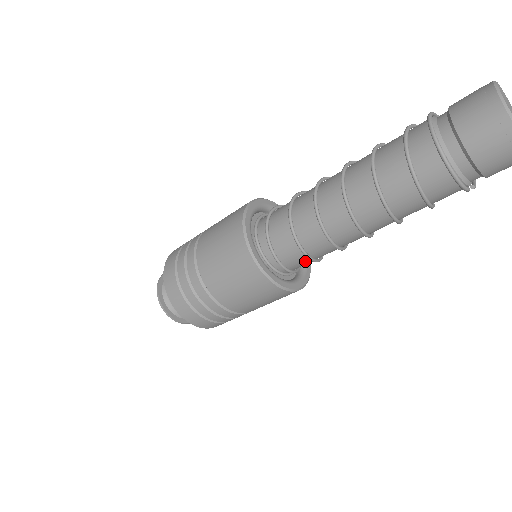
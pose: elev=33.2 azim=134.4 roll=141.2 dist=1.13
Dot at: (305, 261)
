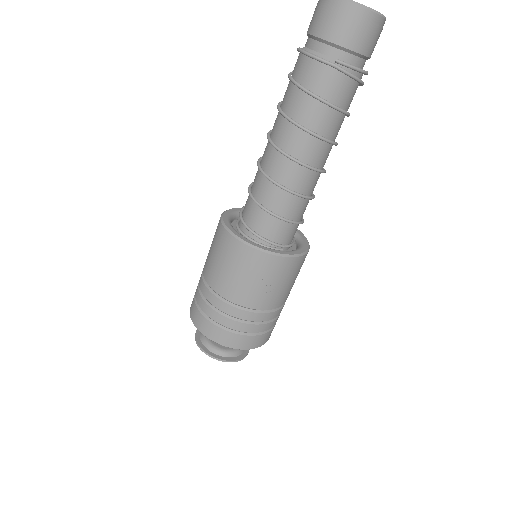
Dot at: (264, 217)
